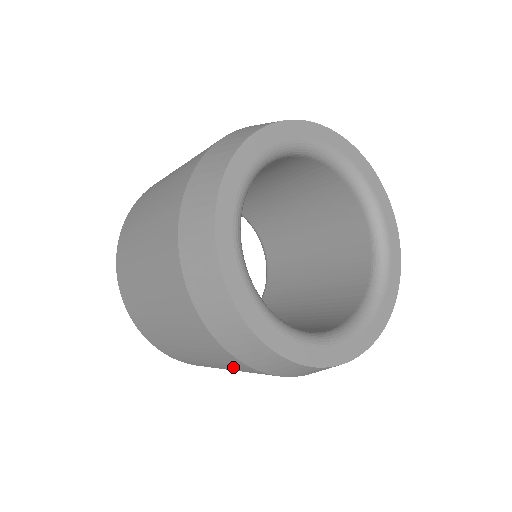
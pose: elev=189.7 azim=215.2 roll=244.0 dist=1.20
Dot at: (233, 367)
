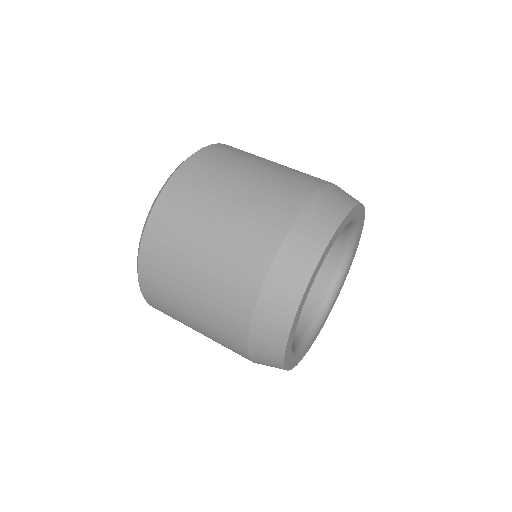
Dot at: occluded
